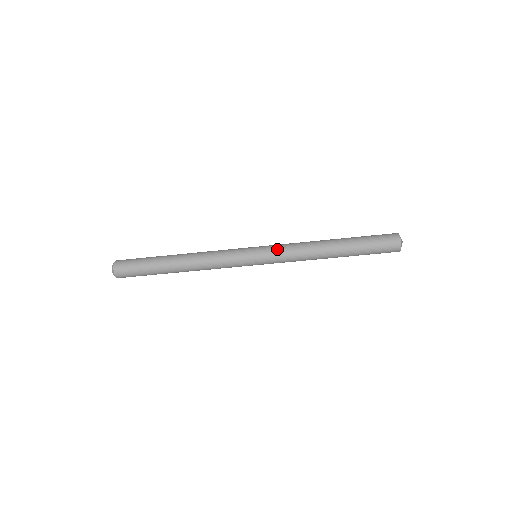
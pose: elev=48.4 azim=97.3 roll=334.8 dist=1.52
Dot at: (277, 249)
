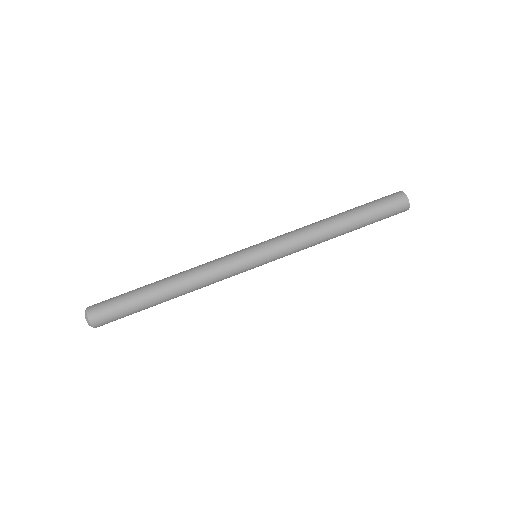
Dot at: (279, 241)
